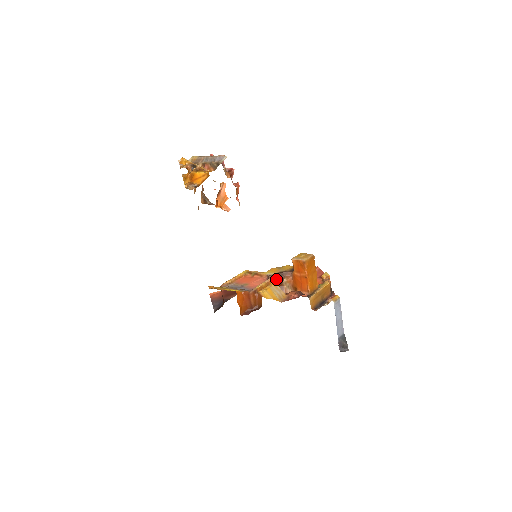
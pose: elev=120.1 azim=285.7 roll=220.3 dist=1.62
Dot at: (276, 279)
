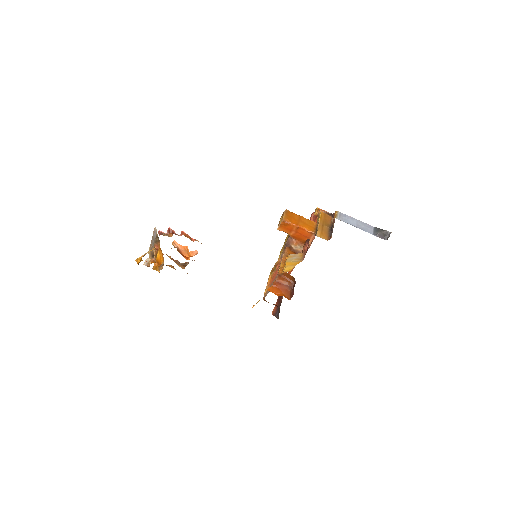
Dot at: (286, 253)
